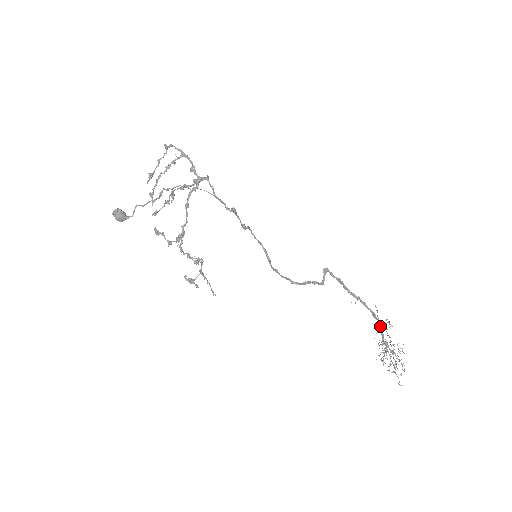
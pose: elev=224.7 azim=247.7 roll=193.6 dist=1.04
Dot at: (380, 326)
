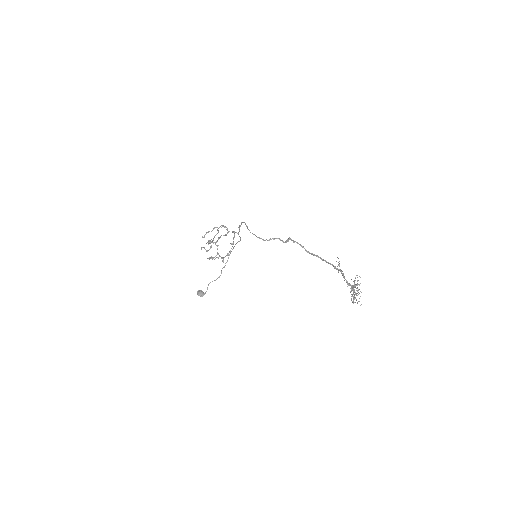
Dot at: occluded
